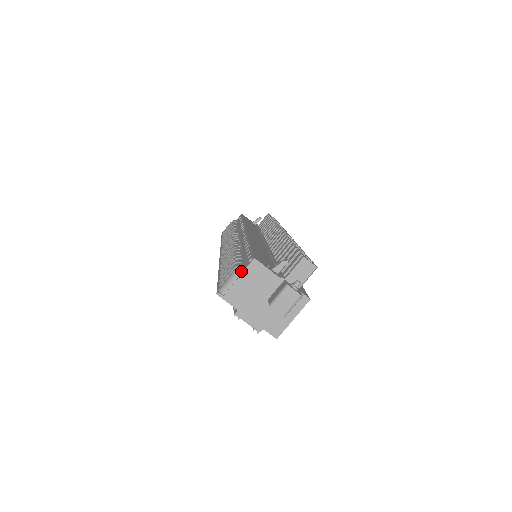
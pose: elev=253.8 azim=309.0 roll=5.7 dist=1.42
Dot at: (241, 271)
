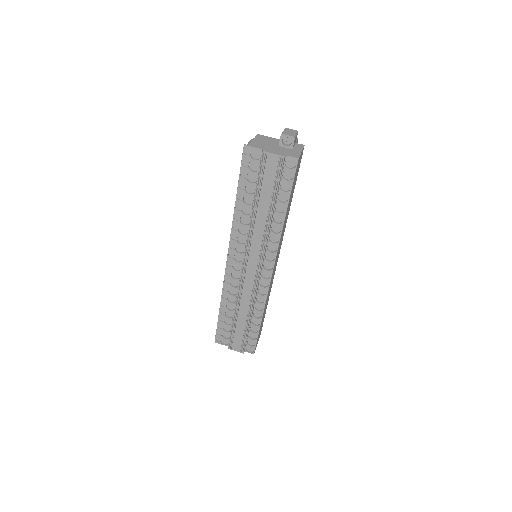
Dot at: (253, 139)
